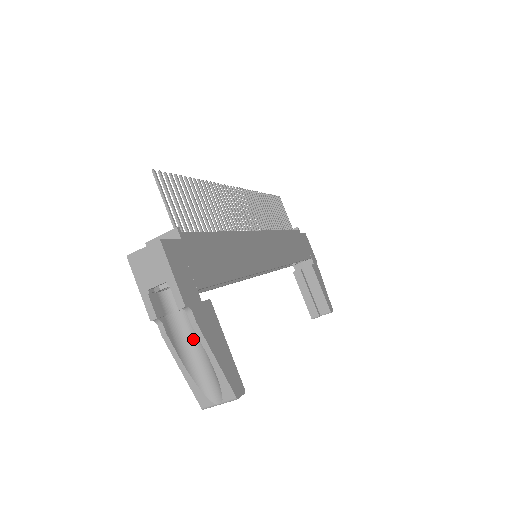
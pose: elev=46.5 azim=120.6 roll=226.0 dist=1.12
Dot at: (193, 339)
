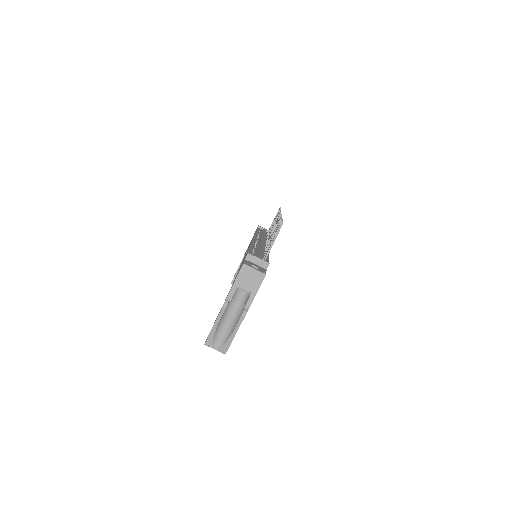
Dot at: (230, 315)
